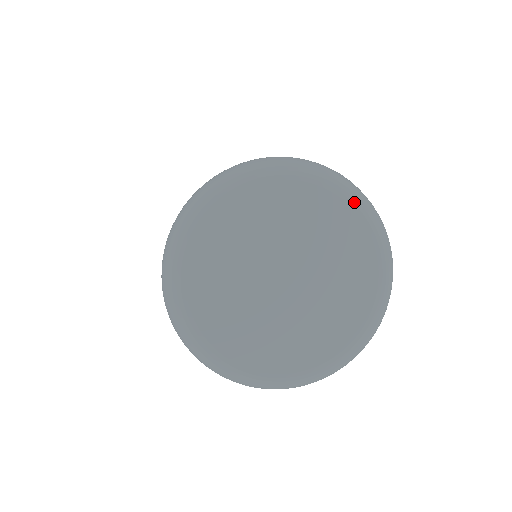
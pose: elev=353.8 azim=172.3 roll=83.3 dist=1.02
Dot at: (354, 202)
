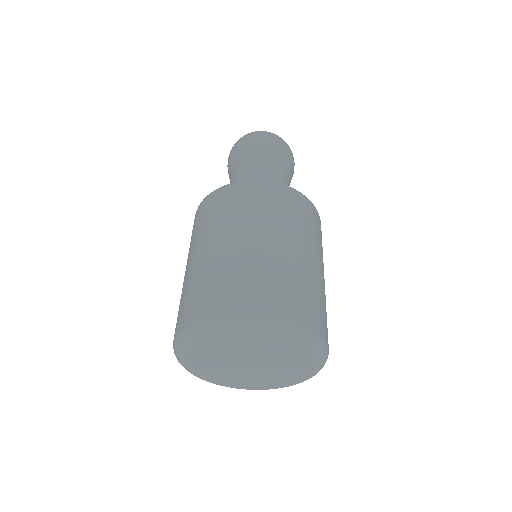
Dot at: (315, 371)
